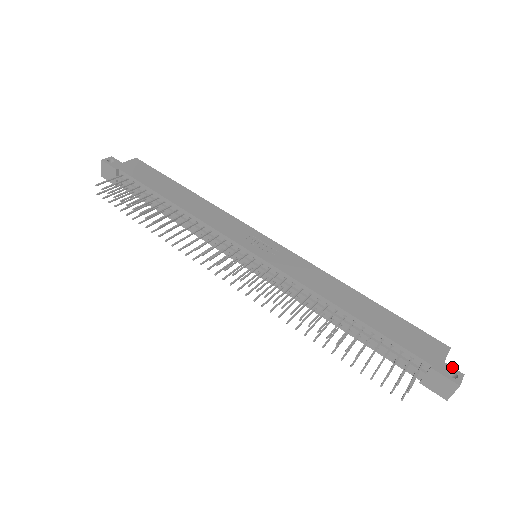
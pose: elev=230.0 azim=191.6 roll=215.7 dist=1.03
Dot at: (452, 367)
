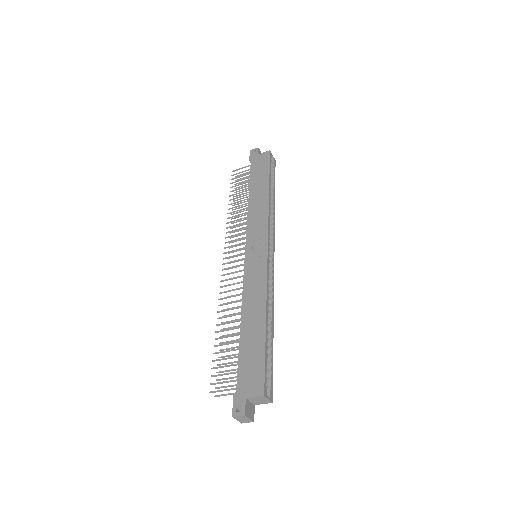
Dot at: (245, 405)
